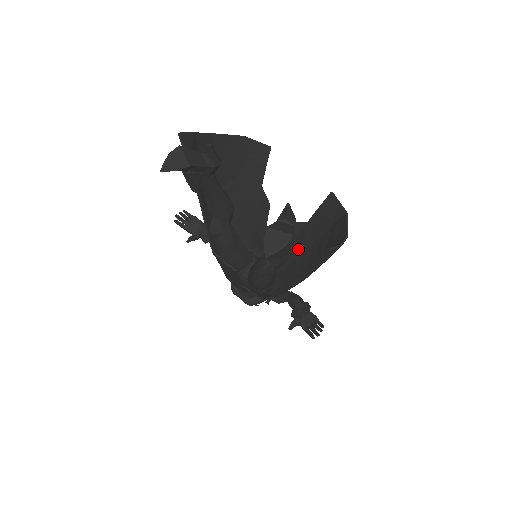
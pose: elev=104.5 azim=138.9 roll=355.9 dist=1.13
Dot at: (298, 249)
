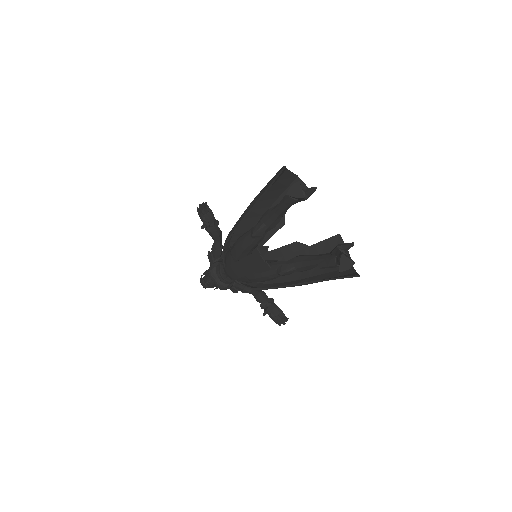
Dot at: occluded
